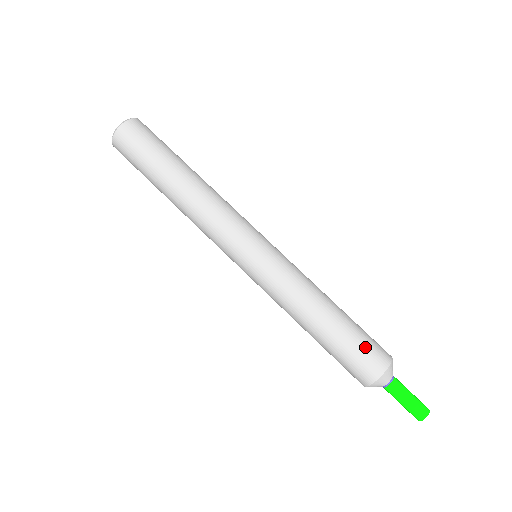
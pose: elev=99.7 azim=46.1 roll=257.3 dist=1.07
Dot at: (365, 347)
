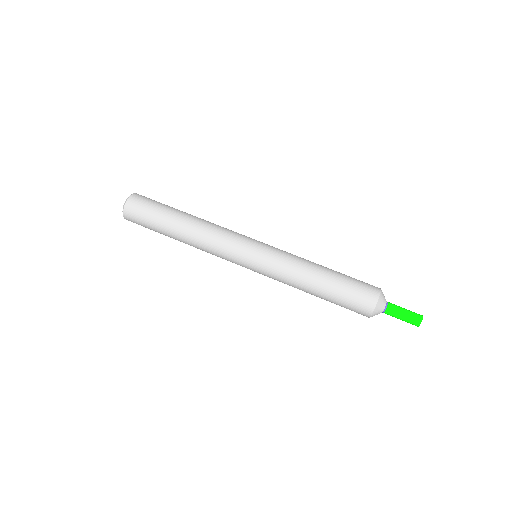
Dot at: (356, 291)
